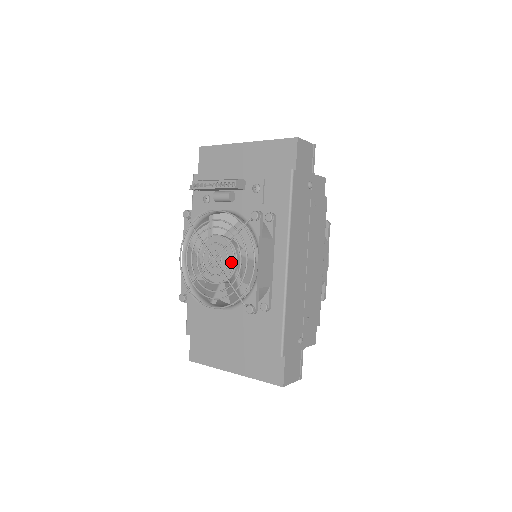
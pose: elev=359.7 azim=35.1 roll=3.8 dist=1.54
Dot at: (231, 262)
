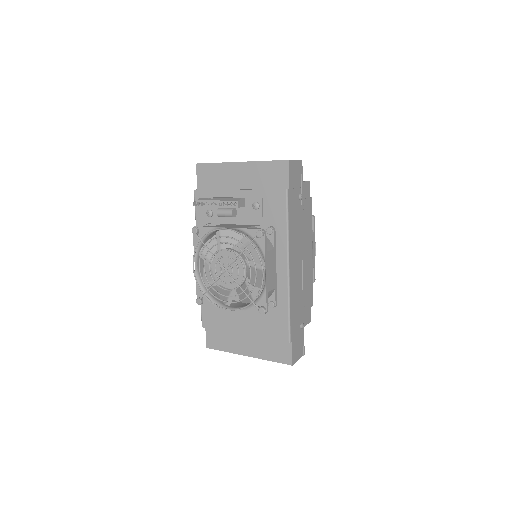
Dot at: (241, 272)
